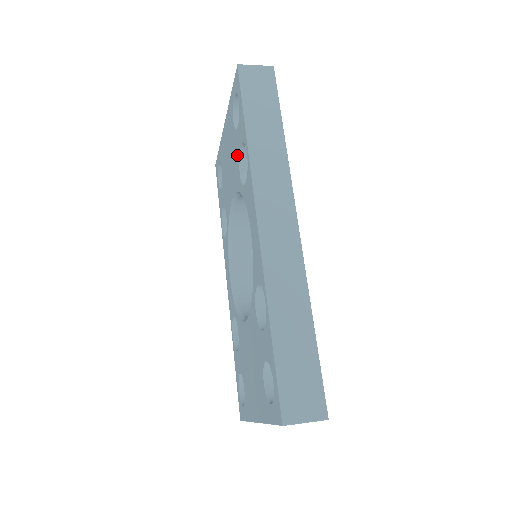
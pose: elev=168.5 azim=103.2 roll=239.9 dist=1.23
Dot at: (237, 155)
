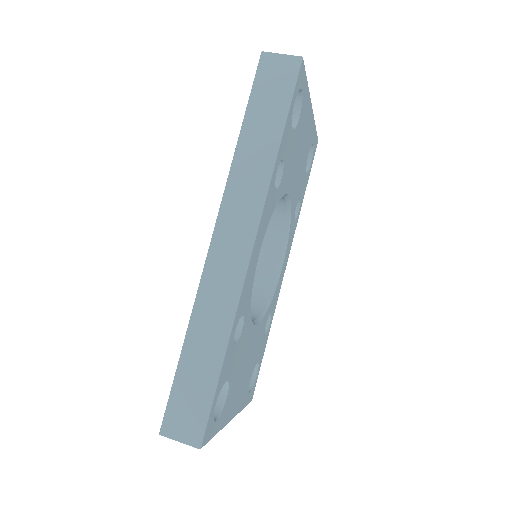
Dot at: occluded
